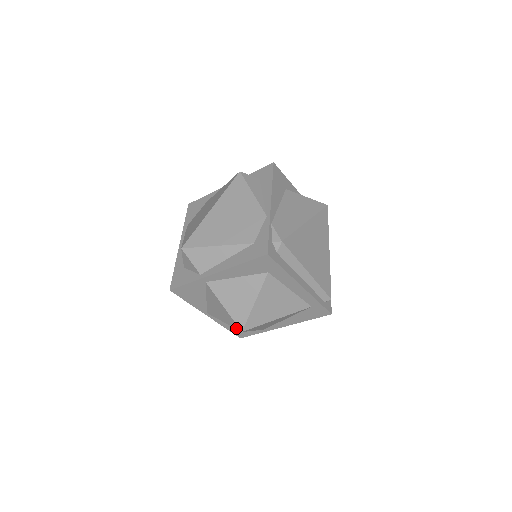
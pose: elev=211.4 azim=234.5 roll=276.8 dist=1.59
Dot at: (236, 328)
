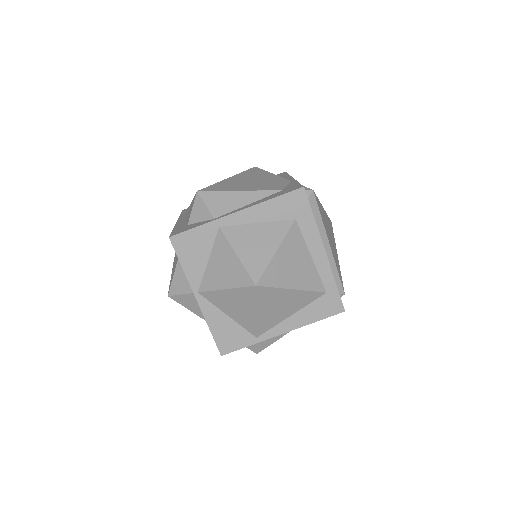
Dot at: (247, 285)
